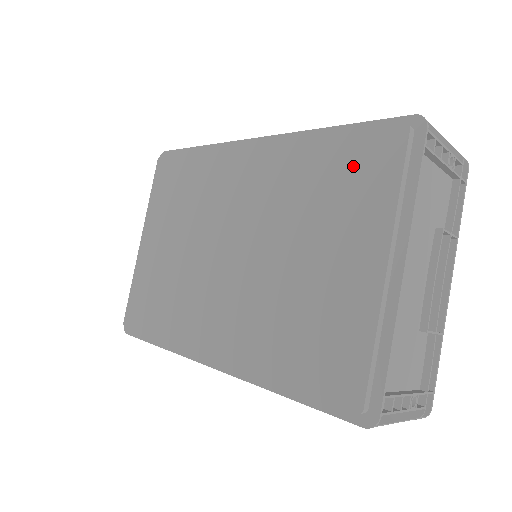
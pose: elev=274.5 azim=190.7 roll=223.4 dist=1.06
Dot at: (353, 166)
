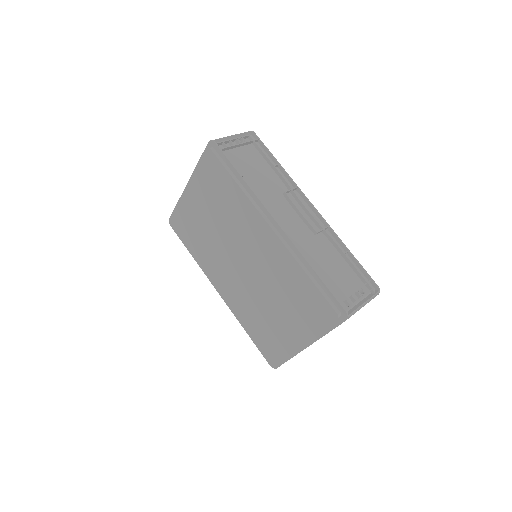
Dot at: (310, 302)
